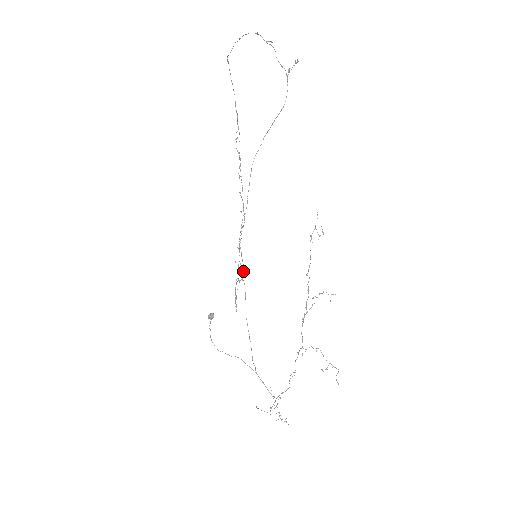
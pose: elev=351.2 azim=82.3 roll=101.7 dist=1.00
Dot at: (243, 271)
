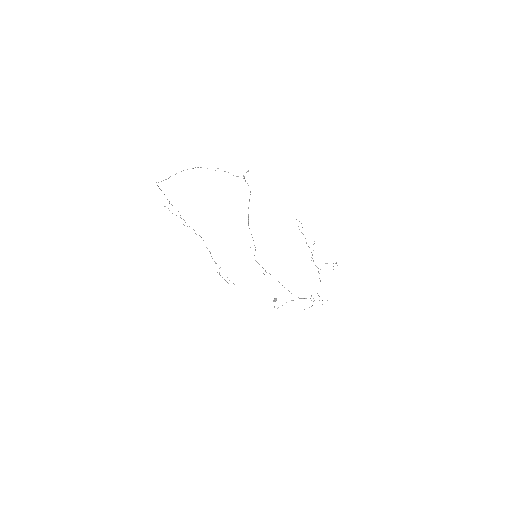
Dot at: occluded
